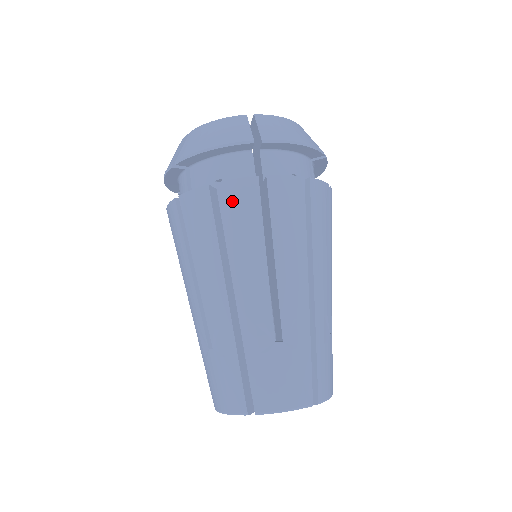
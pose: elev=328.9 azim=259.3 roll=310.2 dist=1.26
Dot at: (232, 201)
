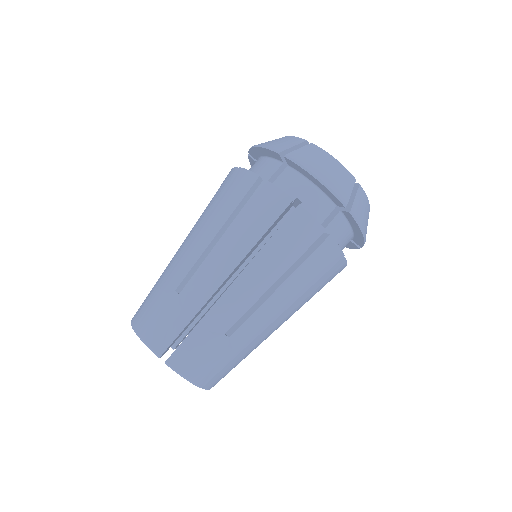
Dot at: (235, 183)
